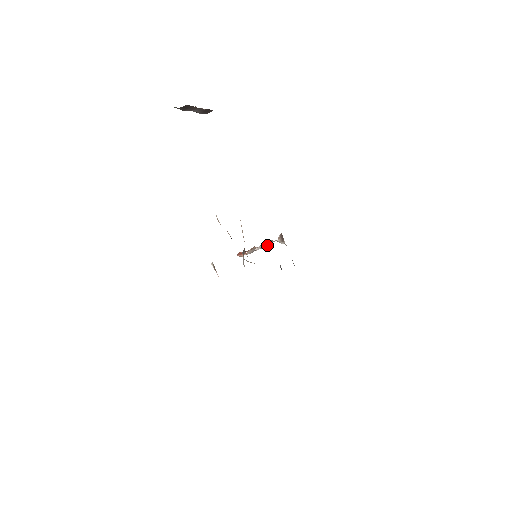
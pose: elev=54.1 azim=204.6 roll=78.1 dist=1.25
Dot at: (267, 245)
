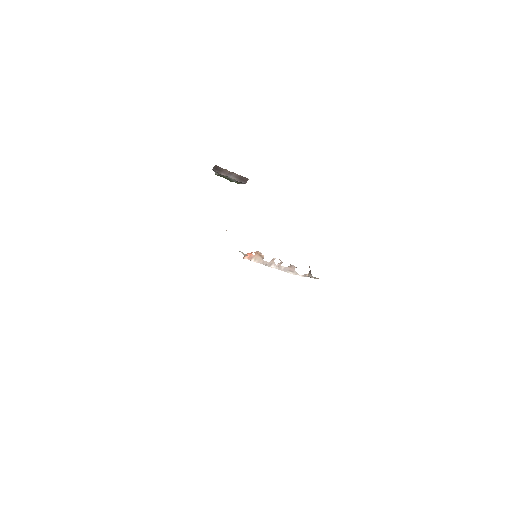
Dot at: (292, 273)
